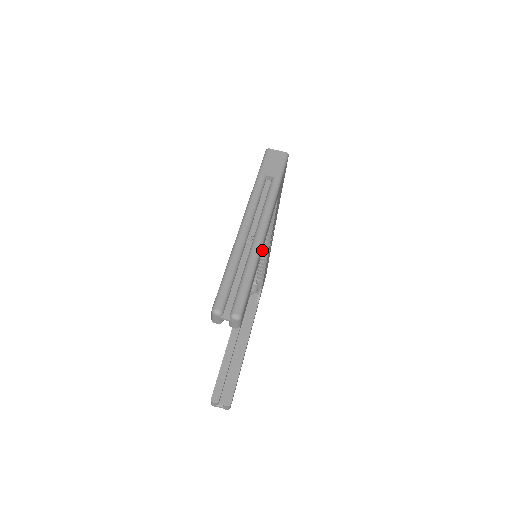
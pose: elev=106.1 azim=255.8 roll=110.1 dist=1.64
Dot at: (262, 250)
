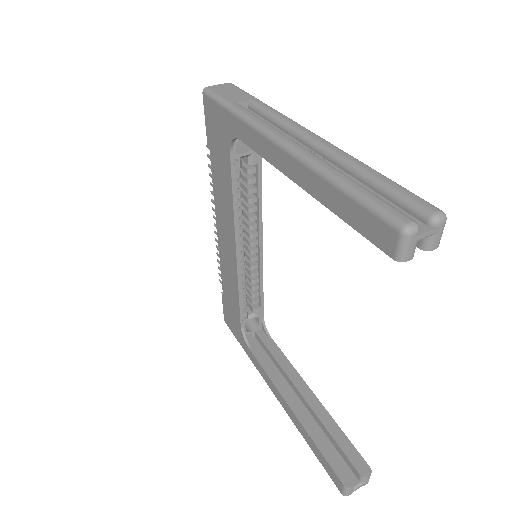
Dot at: (252, 250)
